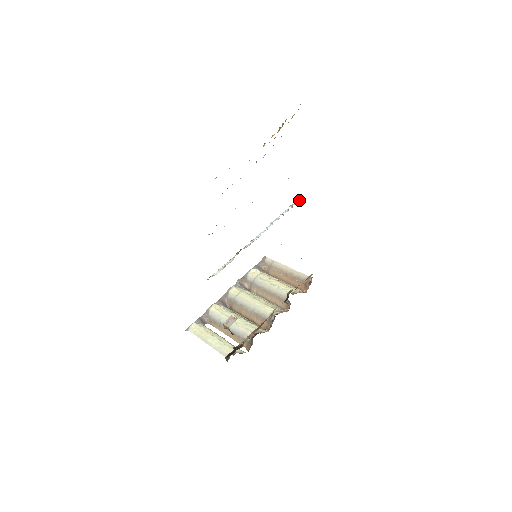
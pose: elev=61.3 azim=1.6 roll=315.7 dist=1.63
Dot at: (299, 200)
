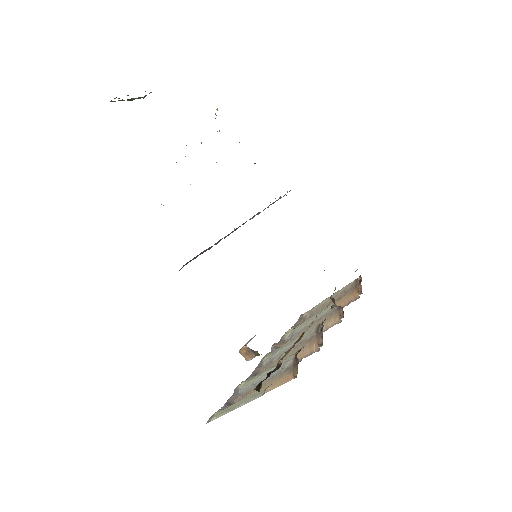
Dot at: (287, 192)
